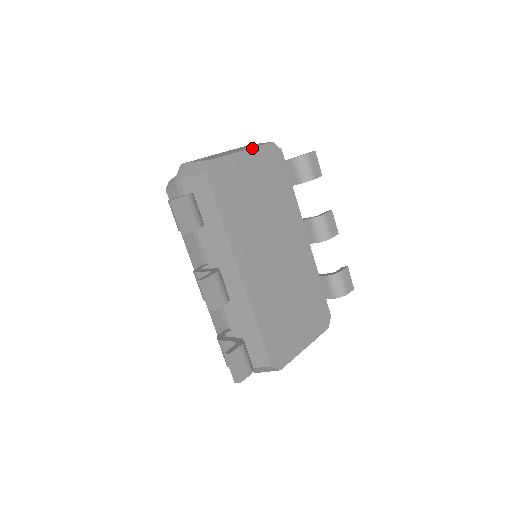
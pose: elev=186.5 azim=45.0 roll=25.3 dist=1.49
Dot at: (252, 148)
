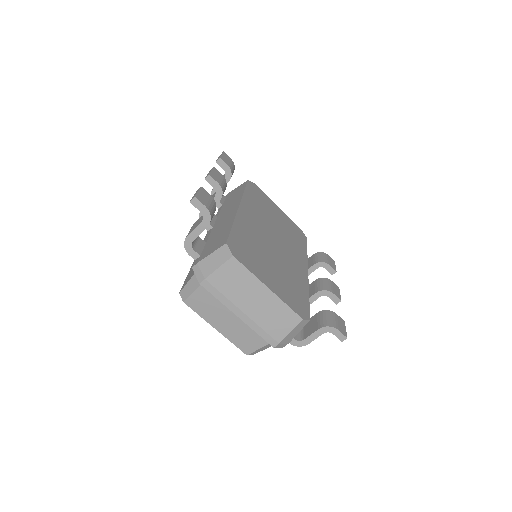
Dot at: (284, 213)
